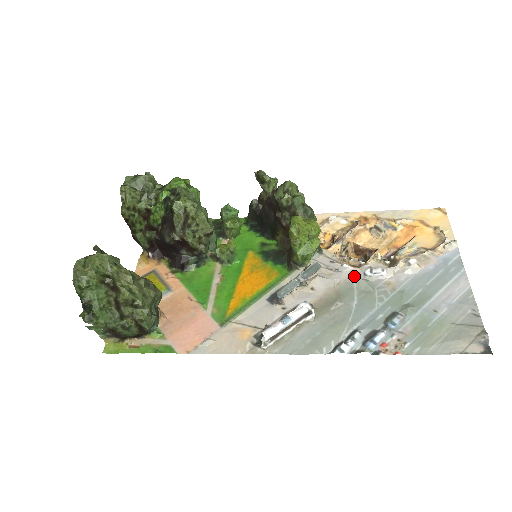
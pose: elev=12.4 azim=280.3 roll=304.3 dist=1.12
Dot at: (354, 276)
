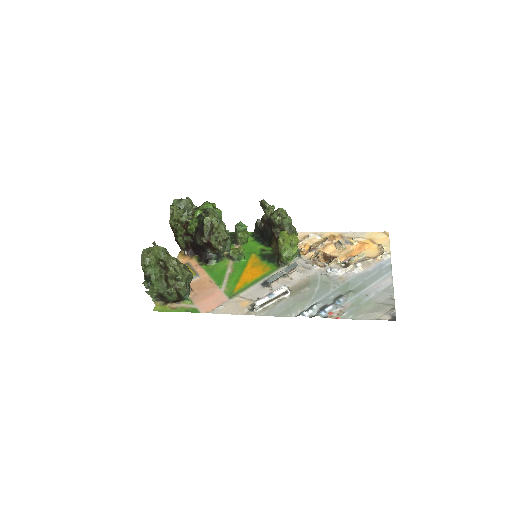
Dot at: (319, 272)
